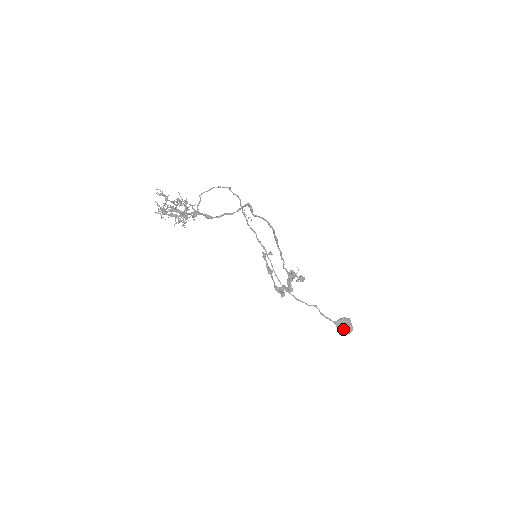
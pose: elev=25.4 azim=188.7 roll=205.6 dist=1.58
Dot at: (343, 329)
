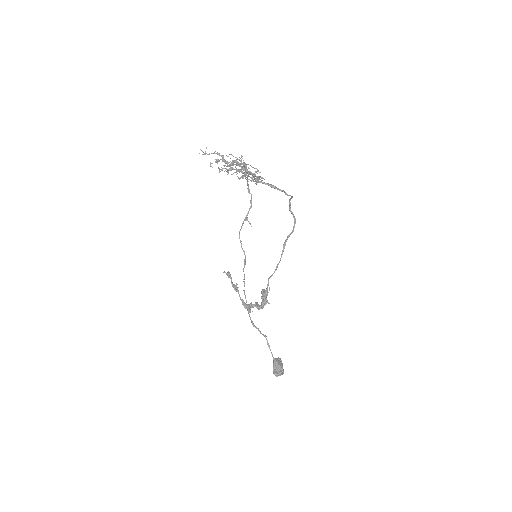
Dot at: (281, 367)
